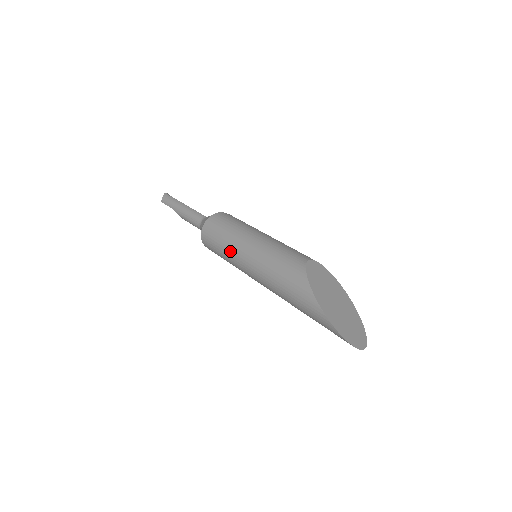
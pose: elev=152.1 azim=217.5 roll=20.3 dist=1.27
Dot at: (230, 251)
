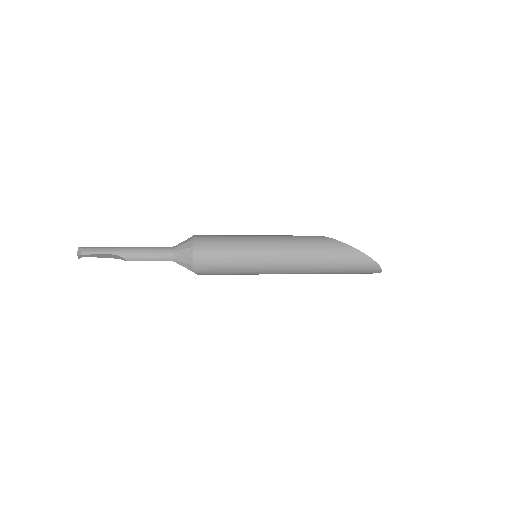
Dot at: (245, 249)
